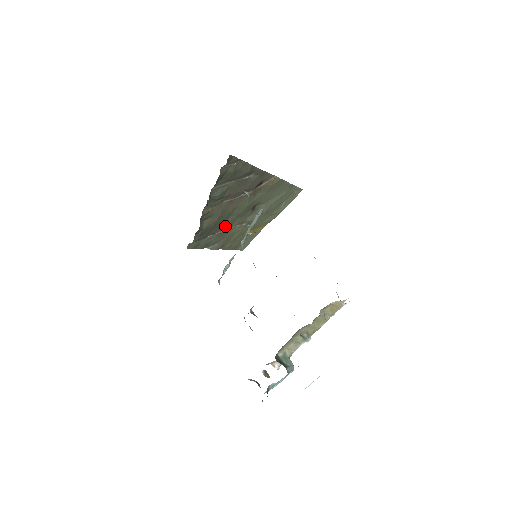
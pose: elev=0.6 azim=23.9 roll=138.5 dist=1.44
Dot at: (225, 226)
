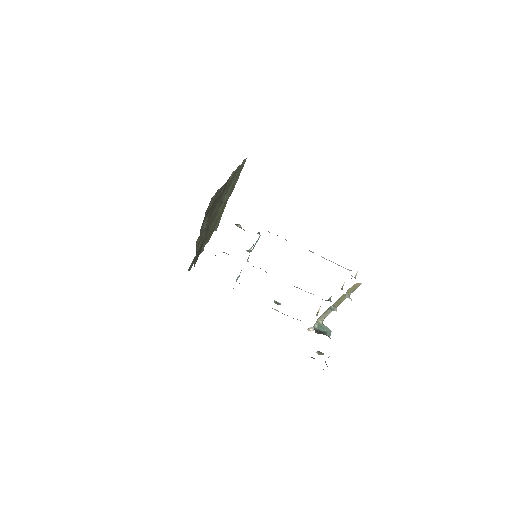
Dot at: occluded
